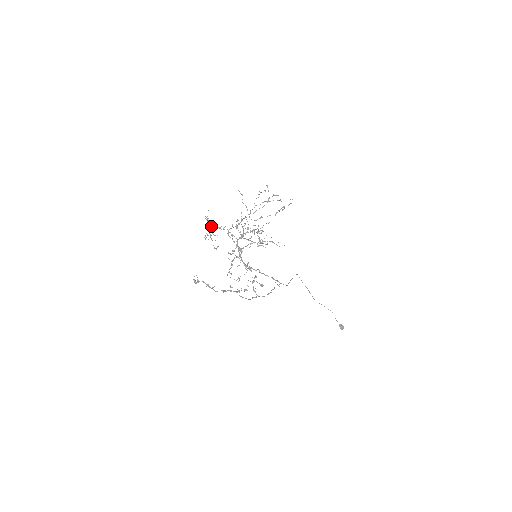
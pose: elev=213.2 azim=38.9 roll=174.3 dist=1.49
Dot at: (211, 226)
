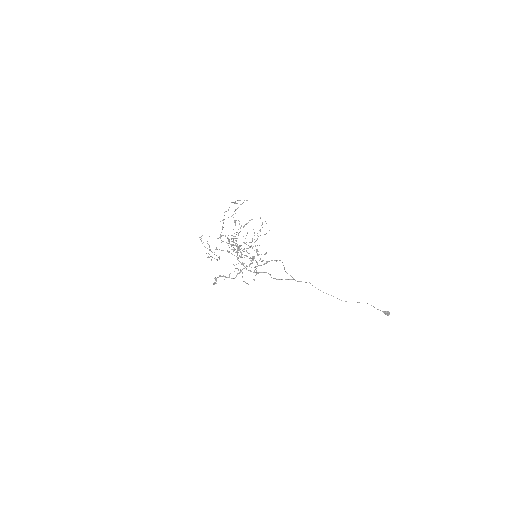
Dot at: occluded
